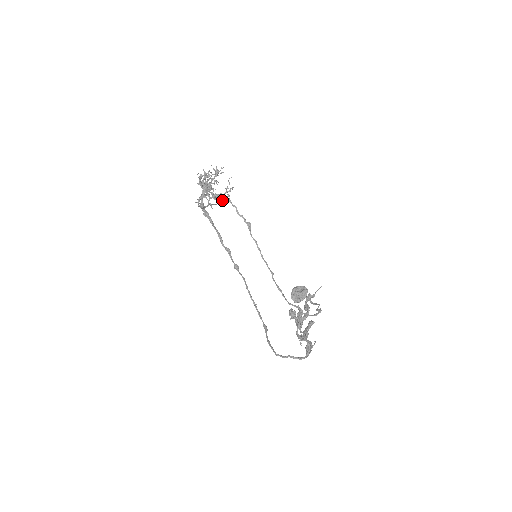
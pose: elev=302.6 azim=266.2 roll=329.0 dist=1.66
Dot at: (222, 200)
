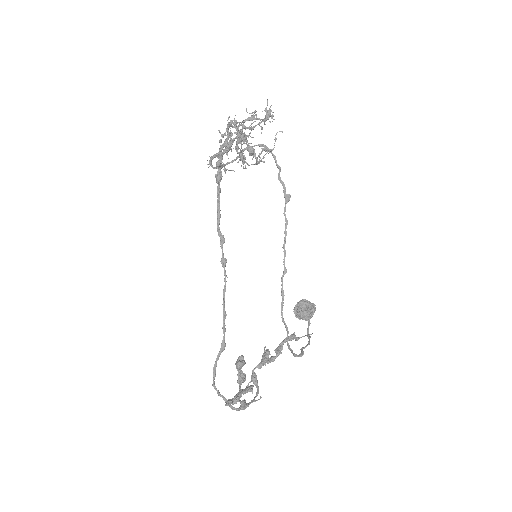
Dot at: (248, 164)
